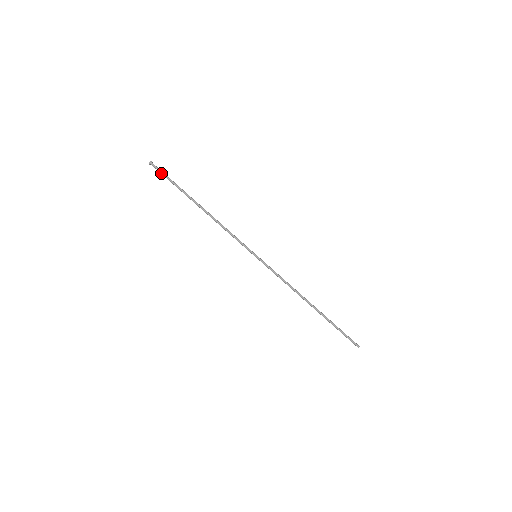
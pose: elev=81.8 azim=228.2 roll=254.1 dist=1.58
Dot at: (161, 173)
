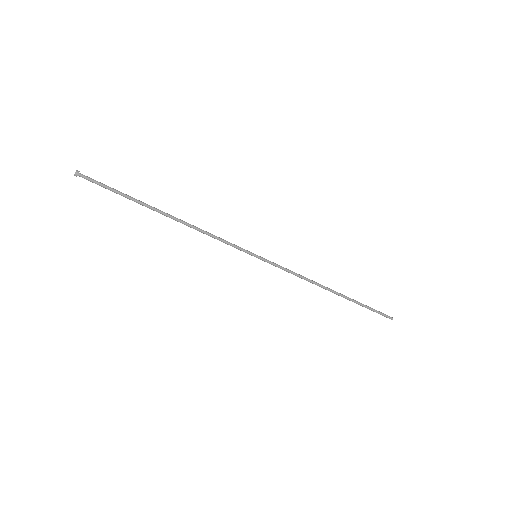
Dot at: (97, 184)
